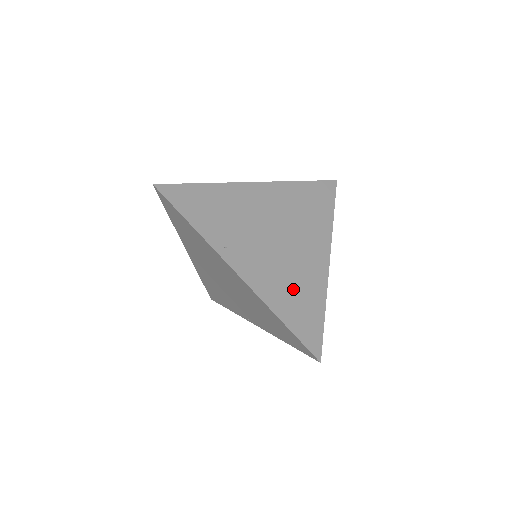
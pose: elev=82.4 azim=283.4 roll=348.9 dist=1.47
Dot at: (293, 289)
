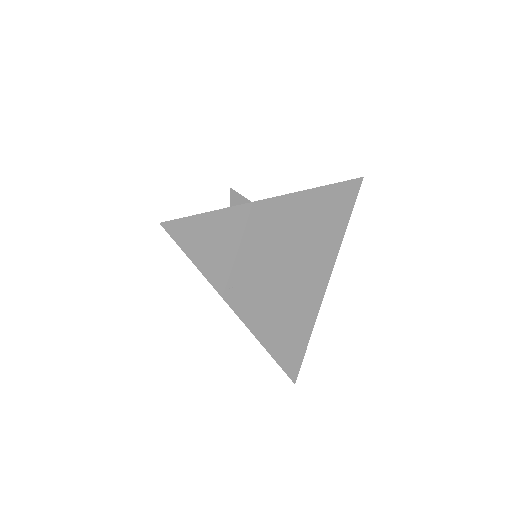
Dot at: (287, 320)
